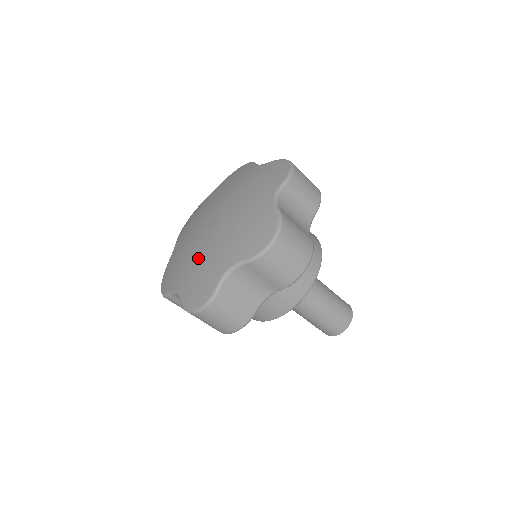
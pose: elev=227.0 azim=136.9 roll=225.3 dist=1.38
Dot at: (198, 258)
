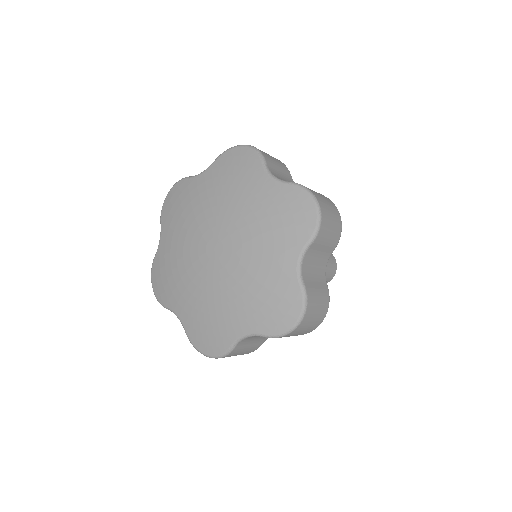
Dot at: (203, 297)
